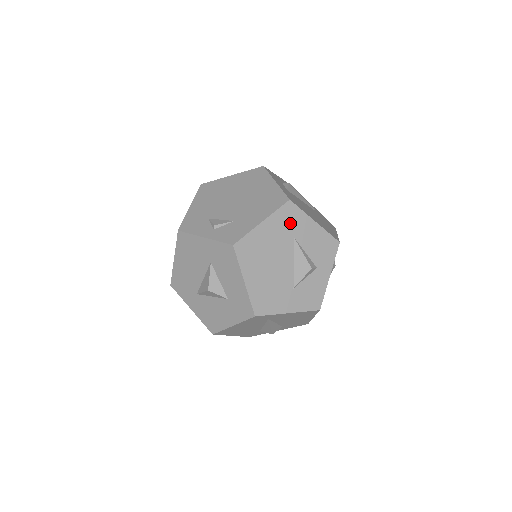
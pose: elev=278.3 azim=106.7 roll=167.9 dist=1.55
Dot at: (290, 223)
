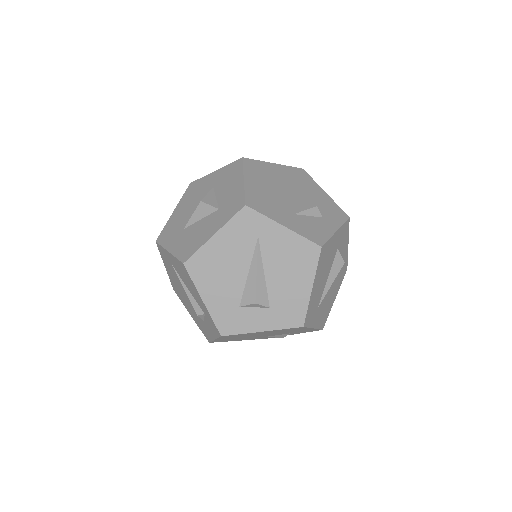
Dot at: (300, 179)
